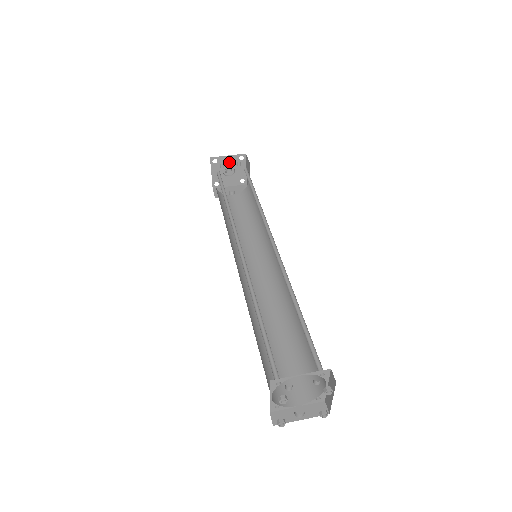
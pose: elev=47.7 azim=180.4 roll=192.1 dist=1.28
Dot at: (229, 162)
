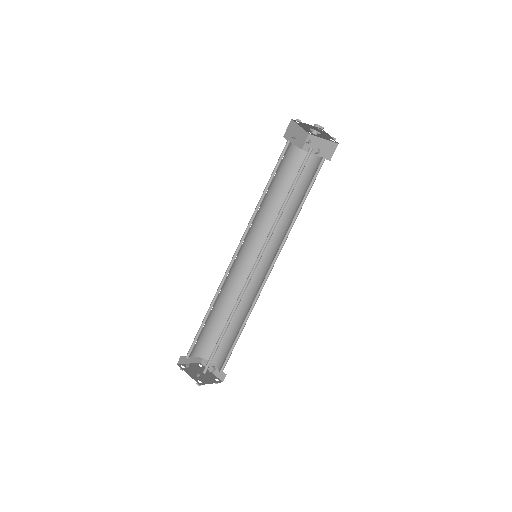
Dot at: (311, 127)
